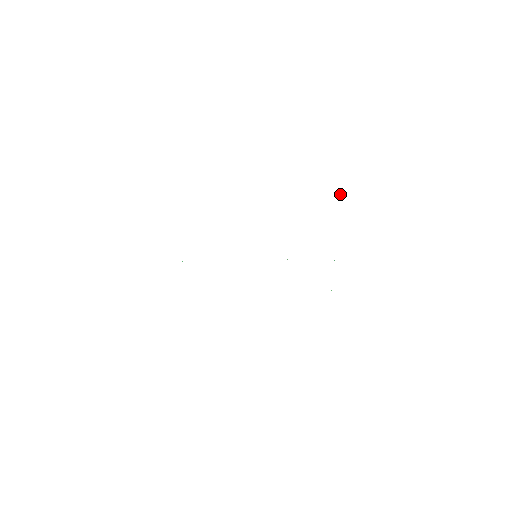
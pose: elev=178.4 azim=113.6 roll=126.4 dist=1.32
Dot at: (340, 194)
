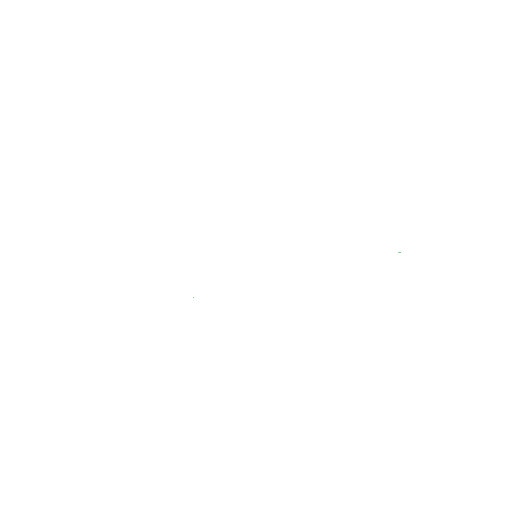
Dot at: occluded
